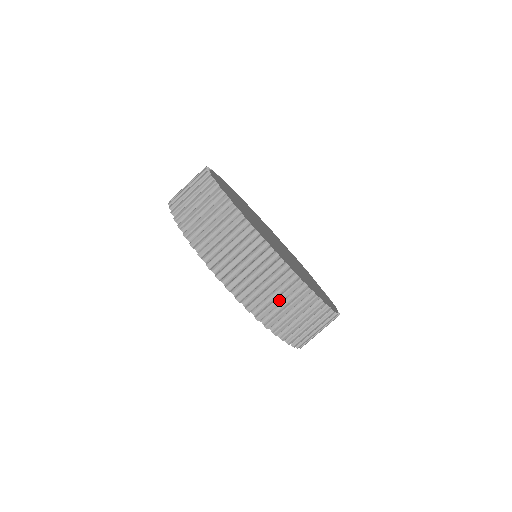
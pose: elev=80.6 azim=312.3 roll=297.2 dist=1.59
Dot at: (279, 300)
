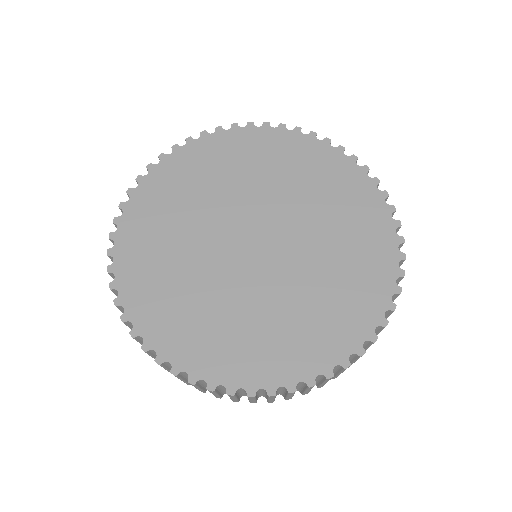
Dot at: occluded
